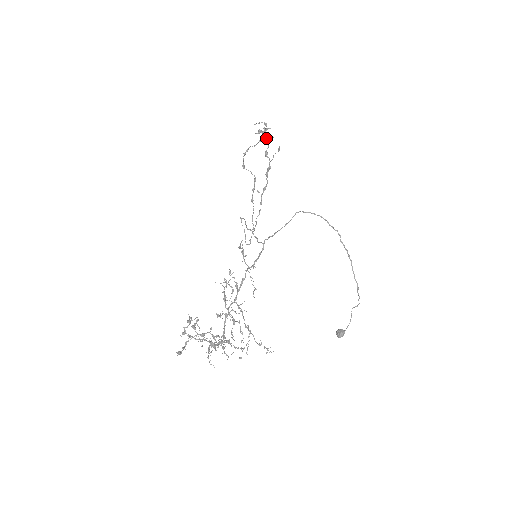
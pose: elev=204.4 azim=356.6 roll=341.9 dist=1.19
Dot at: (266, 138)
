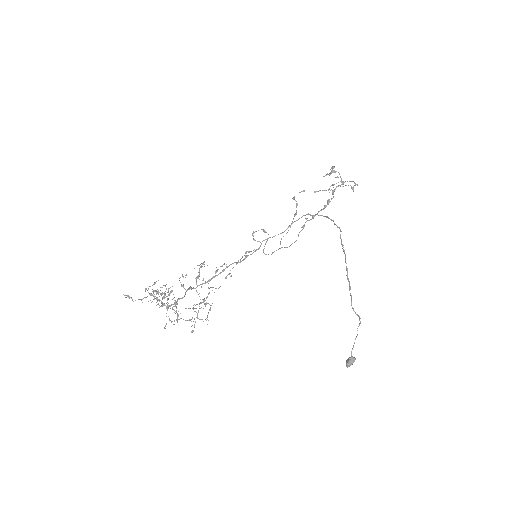
Dot at: (340, 181)
